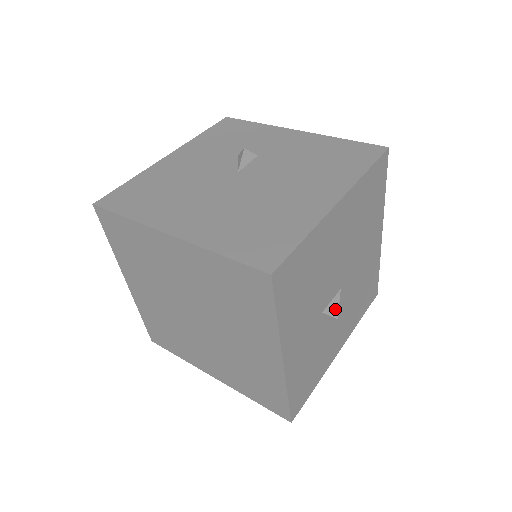
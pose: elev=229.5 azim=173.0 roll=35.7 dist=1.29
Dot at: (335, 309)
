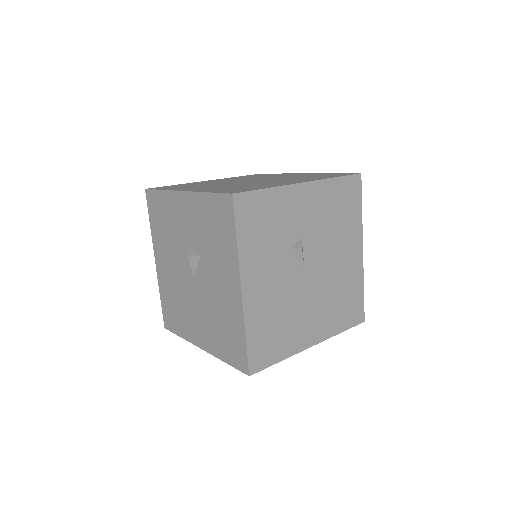
Dot at: occluded
